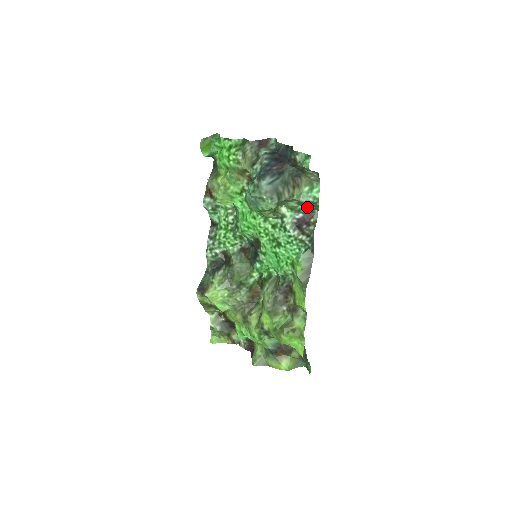
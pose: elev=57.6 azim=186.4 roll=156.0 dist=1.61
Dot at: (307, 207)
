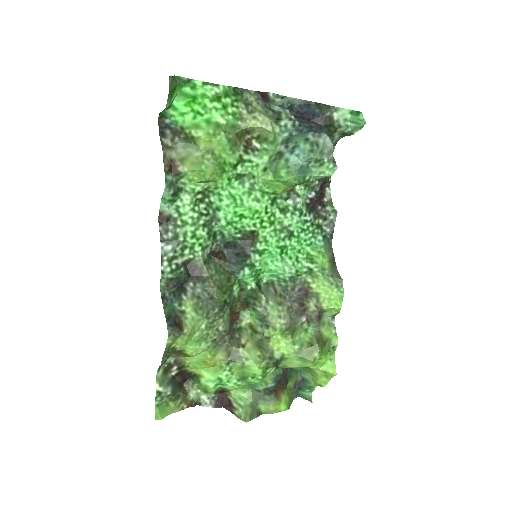
Dot at: (322, 183)
